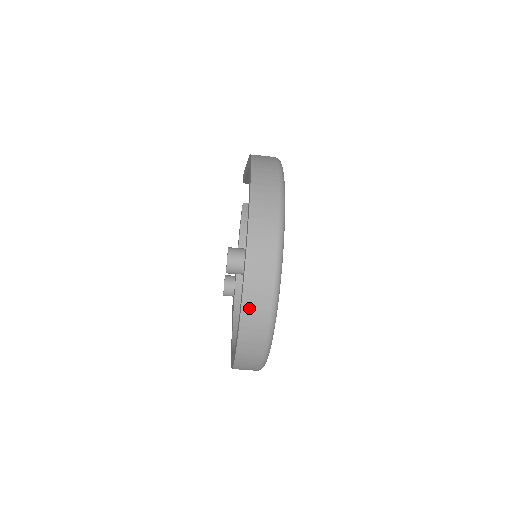
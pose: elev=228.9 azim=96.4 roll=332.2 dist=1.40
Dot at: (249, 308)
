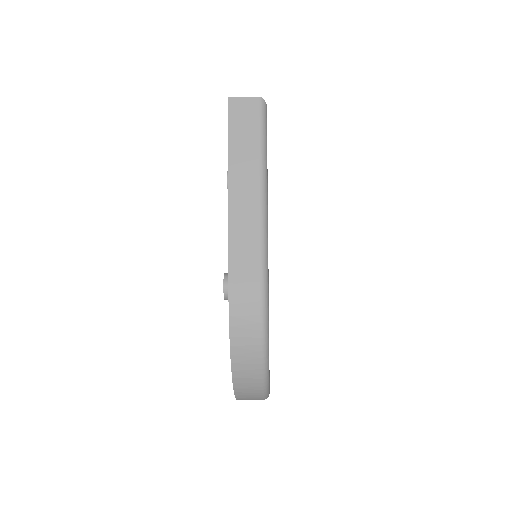
Dot at: occluded
